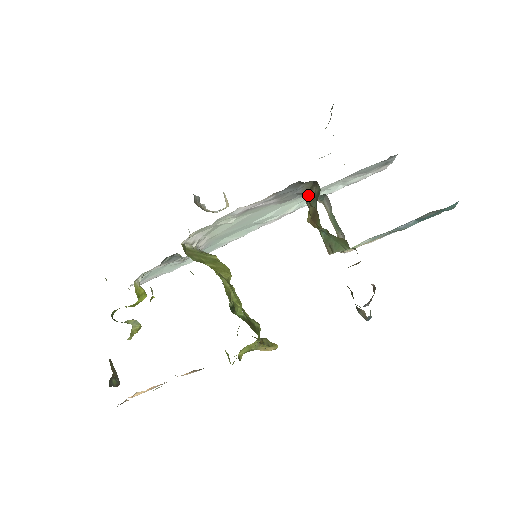
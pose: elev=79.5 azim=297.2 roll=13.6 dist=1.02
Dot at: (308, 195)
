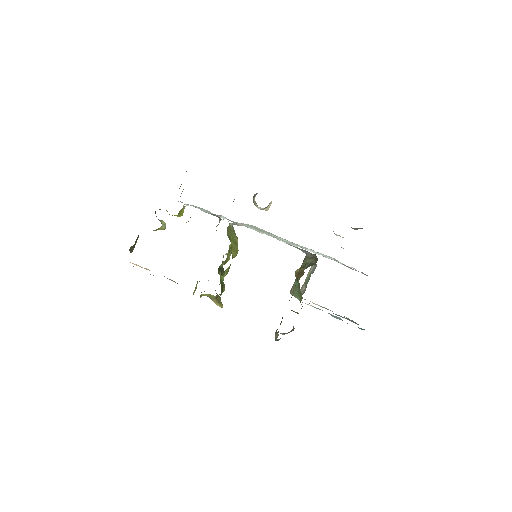
Dot at: (308, 258)
